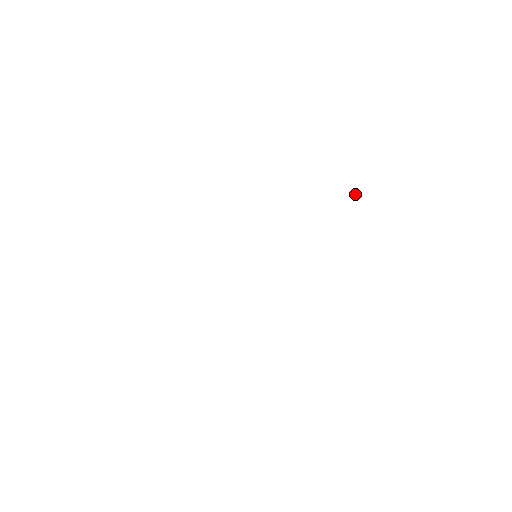
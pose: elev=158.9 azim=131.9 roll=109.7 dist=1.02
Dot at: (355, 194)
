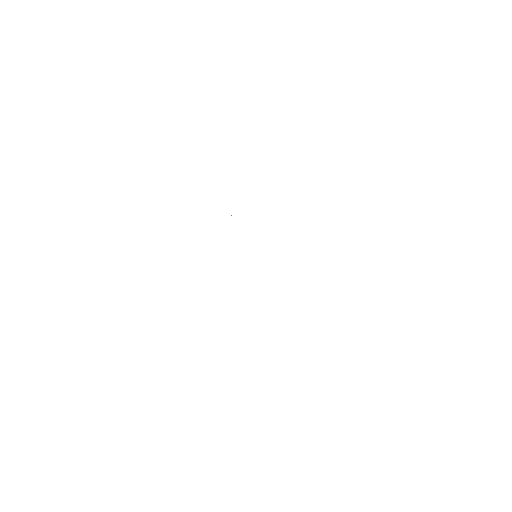
Dot at: occluded
